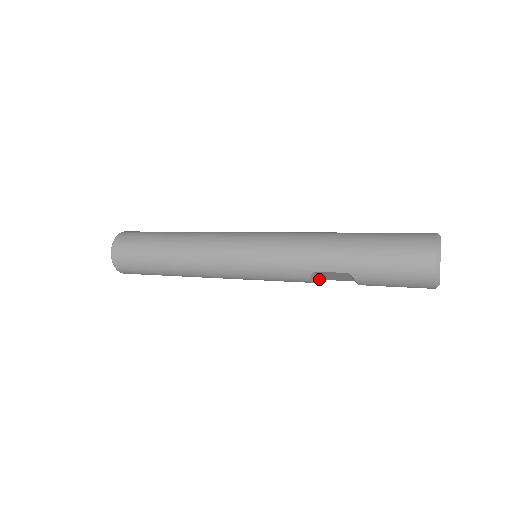
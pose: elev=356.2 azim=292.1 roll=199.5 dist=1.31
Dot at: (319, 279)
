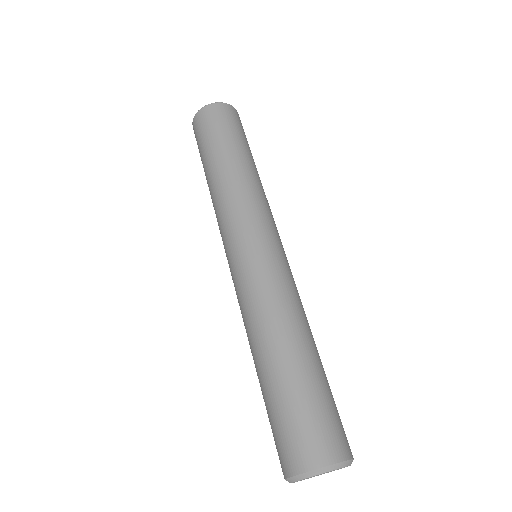
Dot at: occluded
